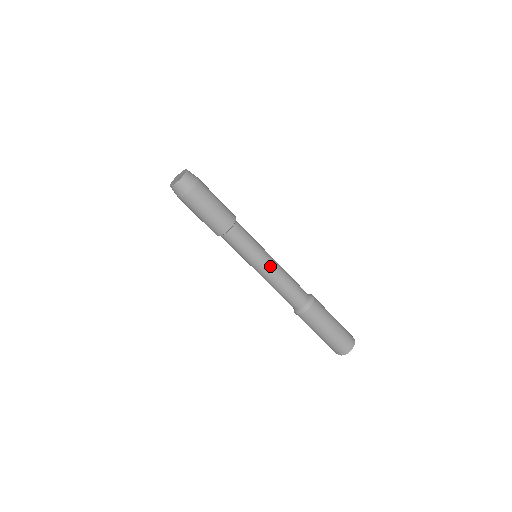
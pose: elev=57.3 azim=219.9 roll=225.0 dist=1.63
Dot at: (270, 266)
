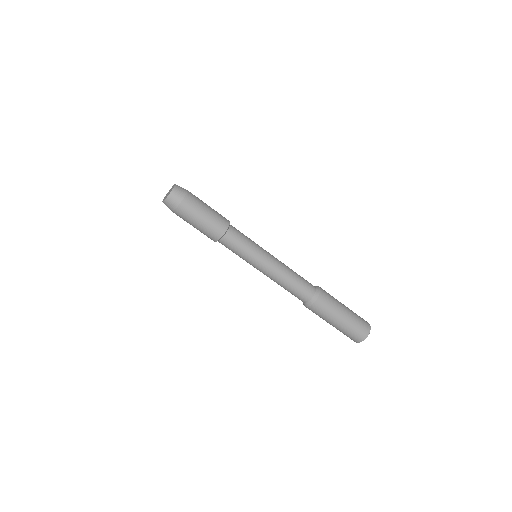
Dot at: (268, 267)
